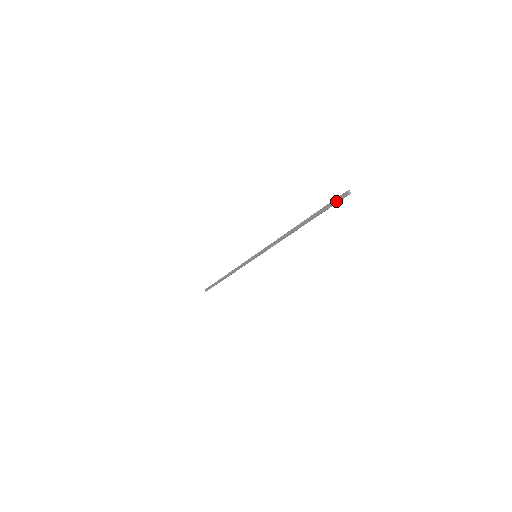
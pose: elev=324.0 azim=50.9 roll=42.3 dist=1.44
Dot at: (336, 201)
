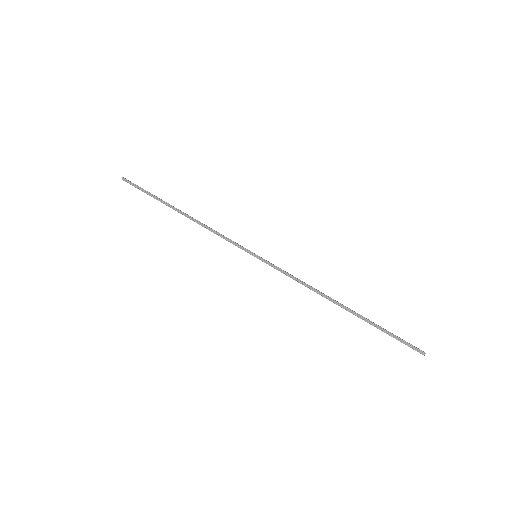
Dot at: occluded
